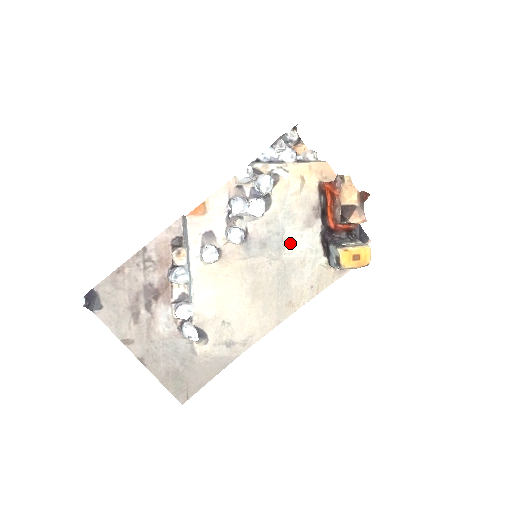
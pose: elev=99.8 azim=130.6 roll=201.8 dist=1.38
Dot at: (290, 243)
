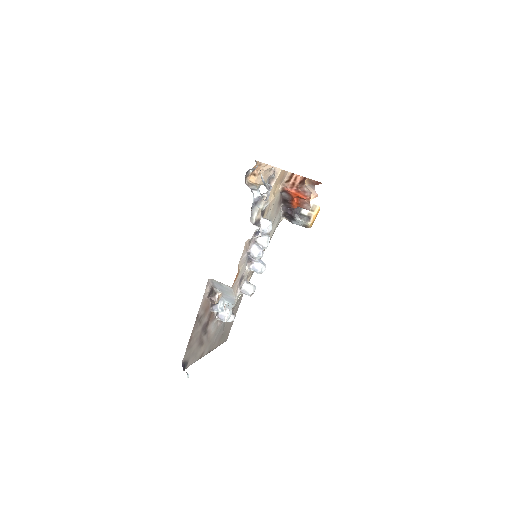
Dot at: (270, 232)
